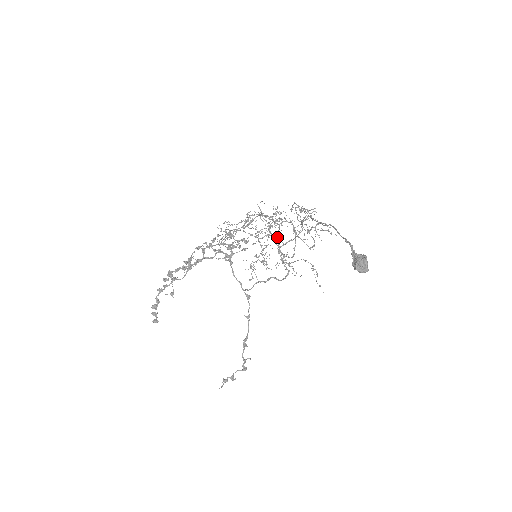
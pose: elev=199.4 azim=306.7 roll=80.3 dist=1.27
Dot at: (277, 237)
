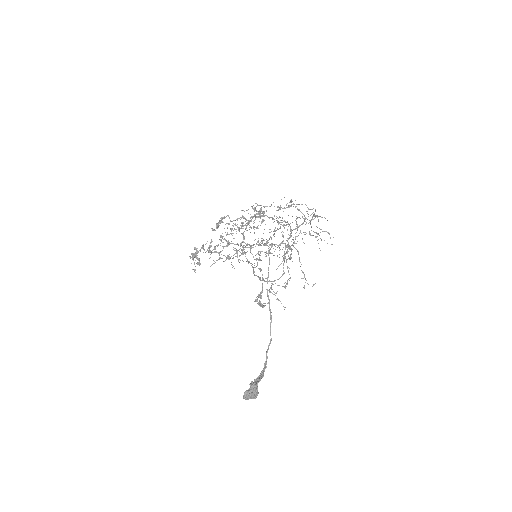
Dot at: (299, 210)
